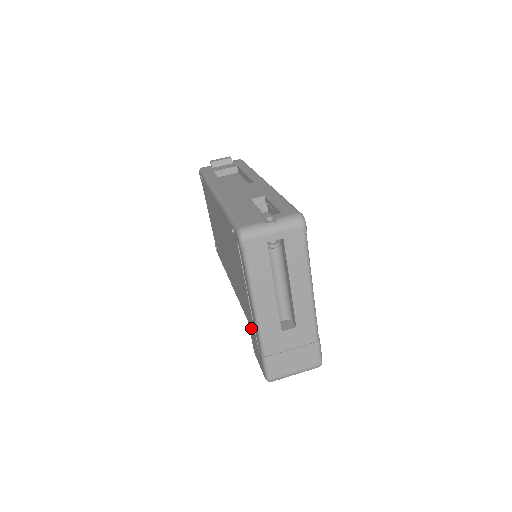
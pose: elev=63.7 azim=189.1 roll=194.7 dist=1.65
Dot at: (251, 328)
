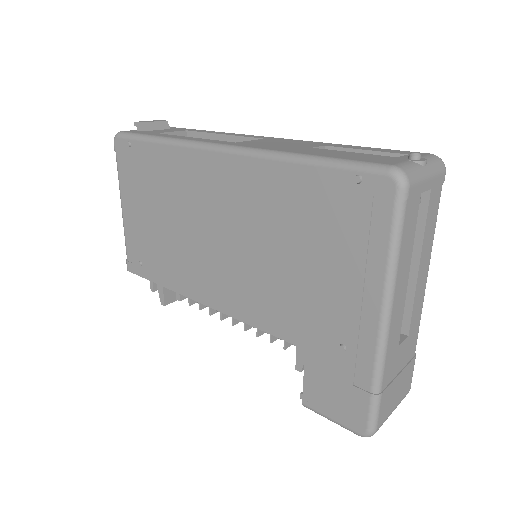
Dot at: (326, 357)
